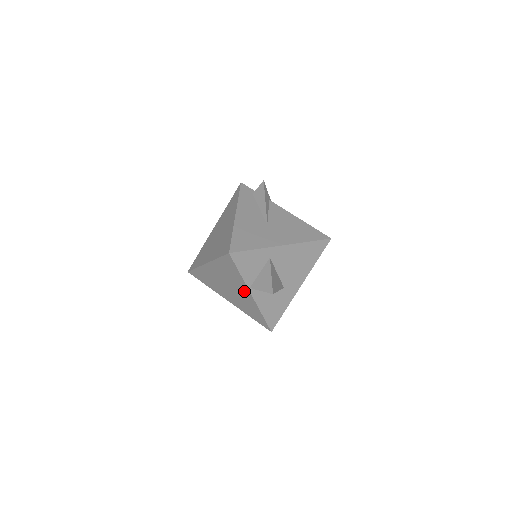
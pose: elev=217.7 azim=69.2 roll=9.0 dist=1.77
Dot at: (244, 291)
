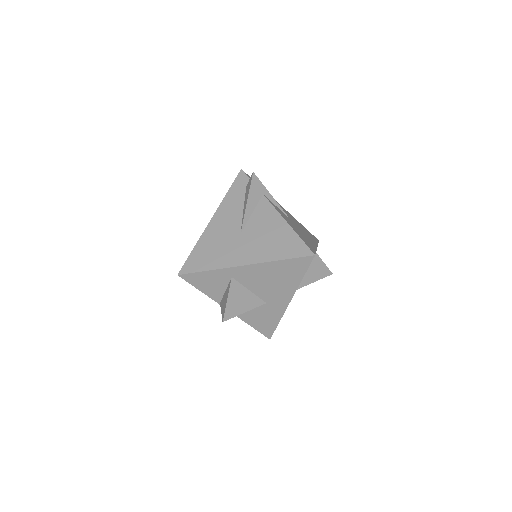
Dot at: occluded
